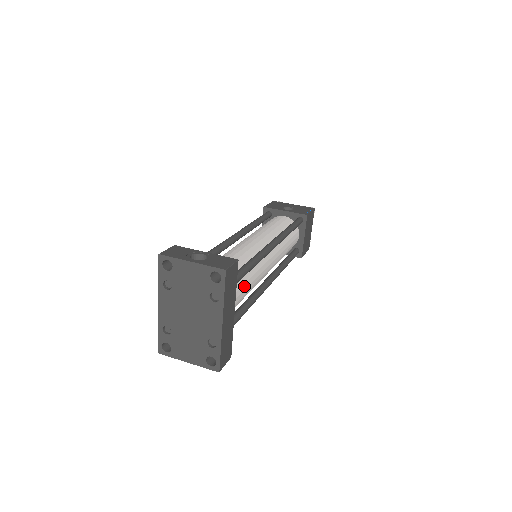
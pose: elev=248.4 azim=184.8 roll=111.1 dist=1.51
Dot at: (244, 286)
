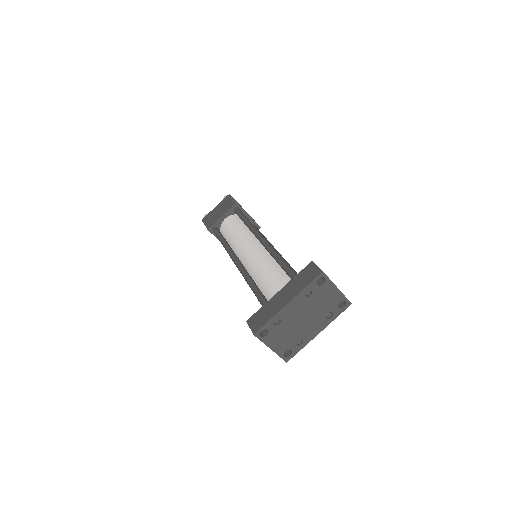
Dot at: occluded
